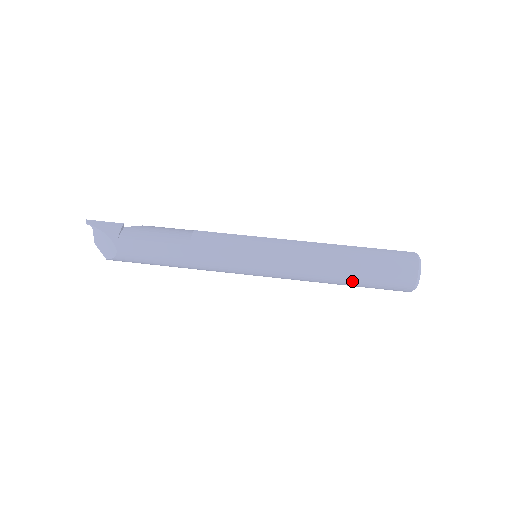
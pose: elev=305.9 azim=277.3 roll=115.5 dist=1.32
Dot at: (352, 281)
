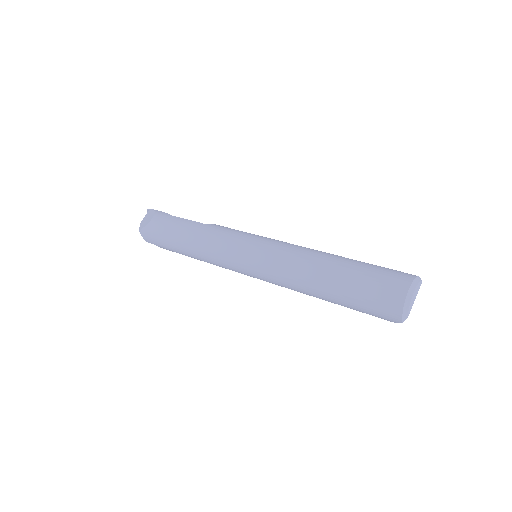
Dot at: (336, 278)
